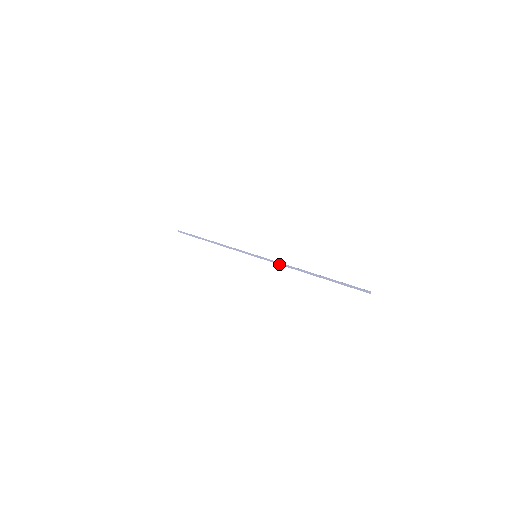
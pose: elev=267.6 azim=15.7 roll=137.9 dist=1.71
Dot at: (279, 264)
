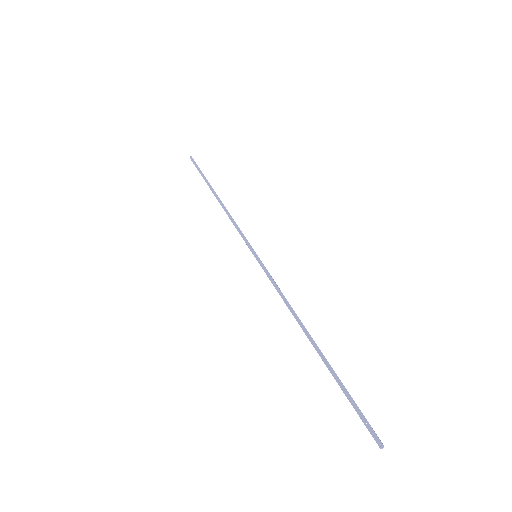
Dot at: (277, 290)
